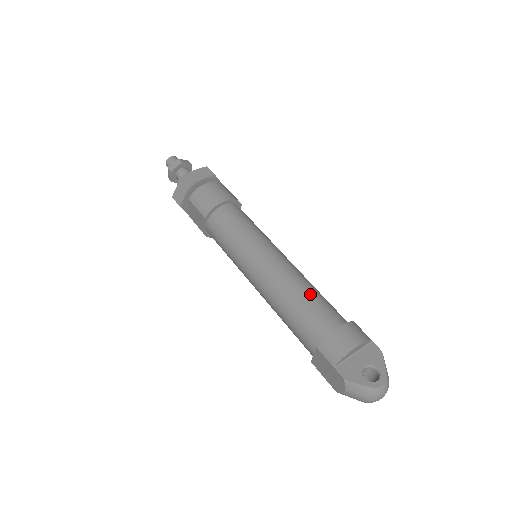
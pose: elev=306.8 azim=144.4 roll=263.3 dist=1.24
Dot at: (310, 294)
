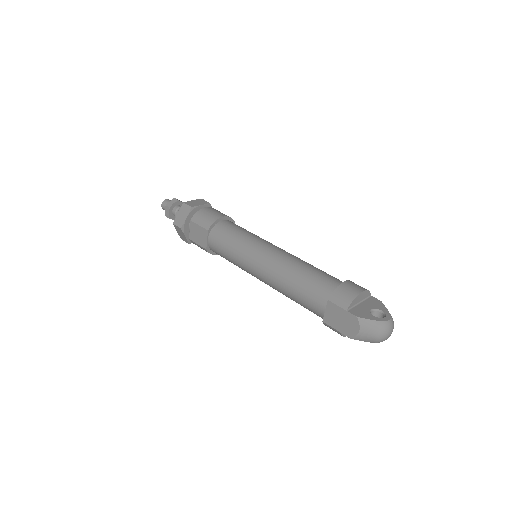
Dot at: (312, 267)
